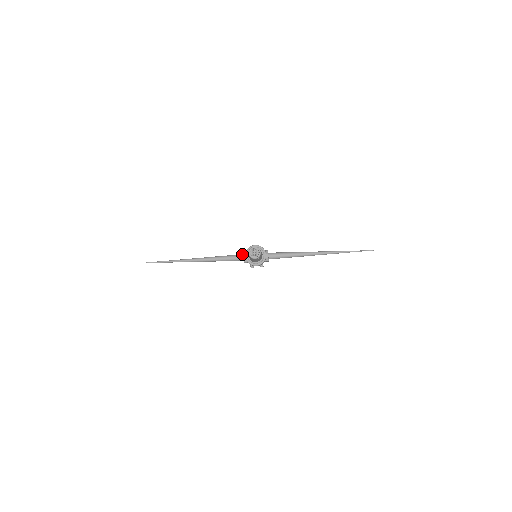
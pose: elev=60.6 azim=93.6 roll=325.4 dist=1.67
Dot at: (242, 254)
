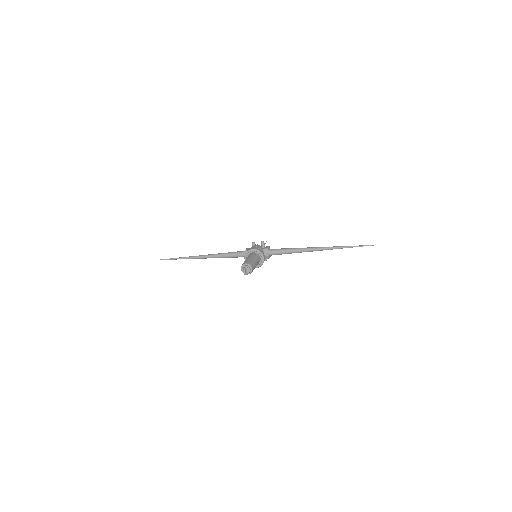
Dot at: (244, 252)
